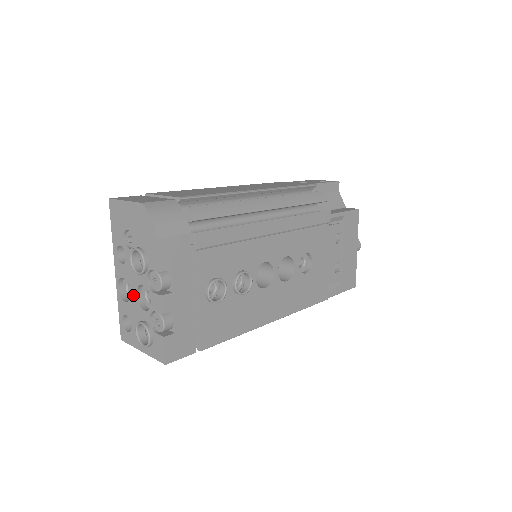
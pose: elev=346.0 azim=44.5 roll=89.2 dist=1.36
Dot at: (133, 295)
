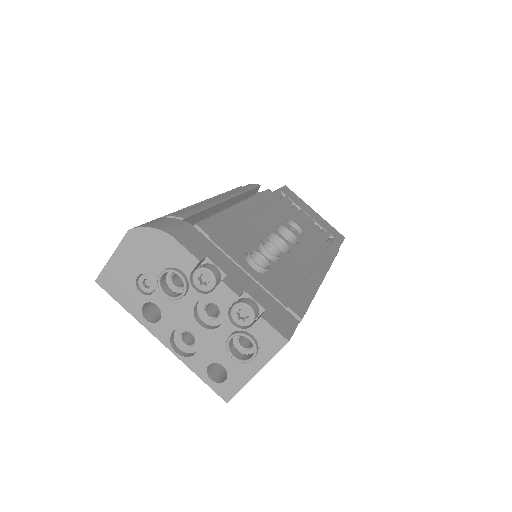
Dot at: (197, 331)
